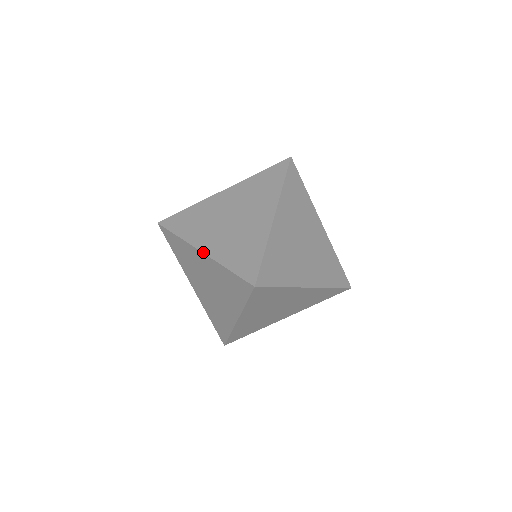
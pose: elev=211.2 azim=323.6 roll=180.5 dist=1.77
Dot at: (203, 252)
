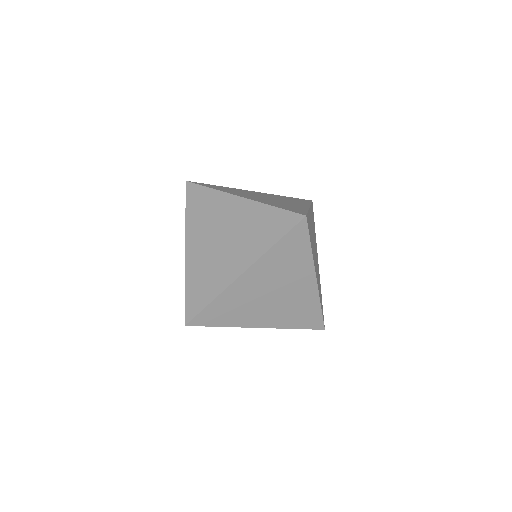
Dot at: (185, 253)
